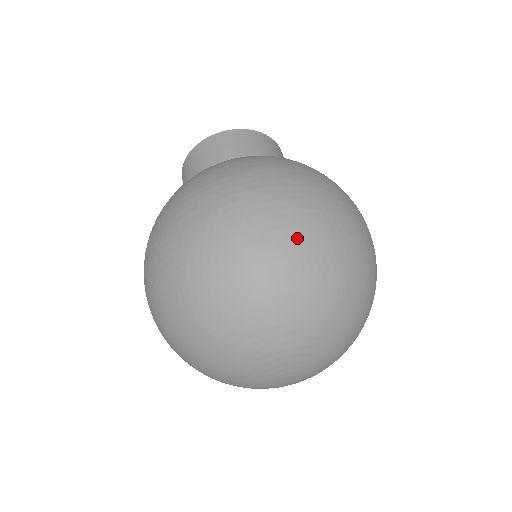
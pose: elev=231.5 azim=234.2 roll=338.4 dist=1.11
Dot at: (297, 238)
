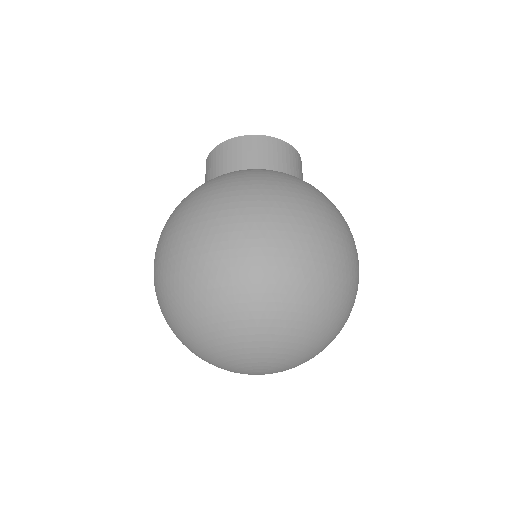
Dot at: (318, 272)
